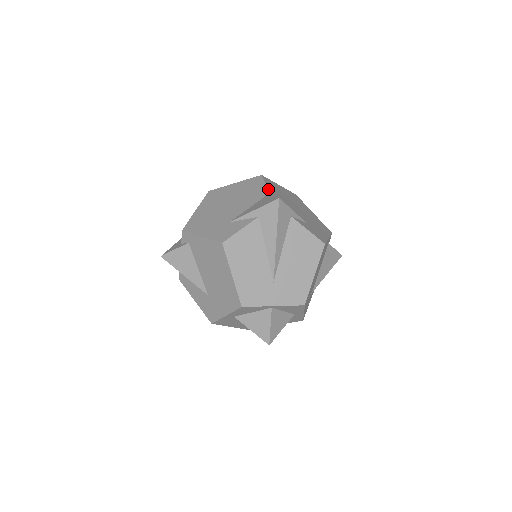
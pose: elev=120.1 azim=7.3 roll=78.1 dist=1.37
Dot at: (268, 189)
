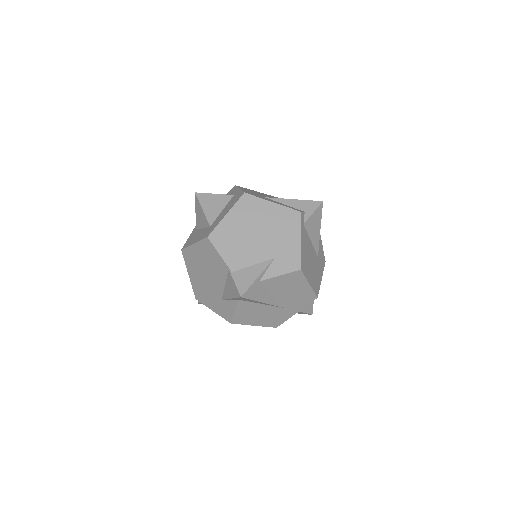
Dot at: (224, 263)
